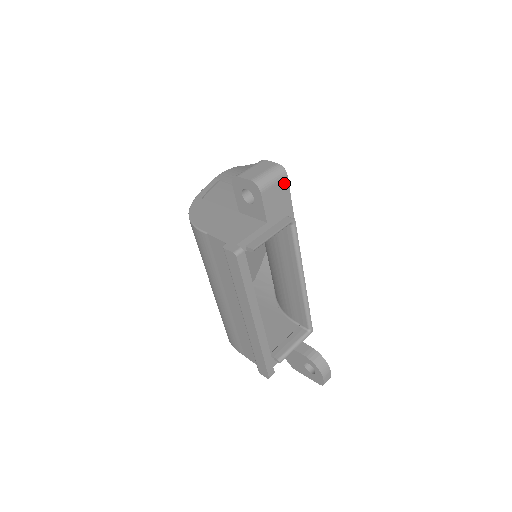
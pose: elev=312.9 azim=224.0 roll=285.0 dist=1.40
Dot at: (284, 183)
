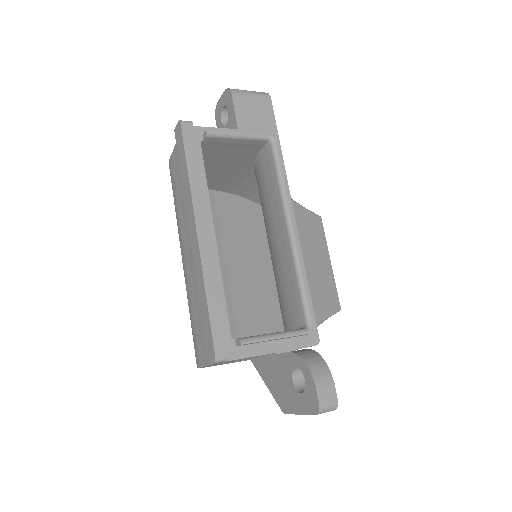
Dot at: (266, 103)
